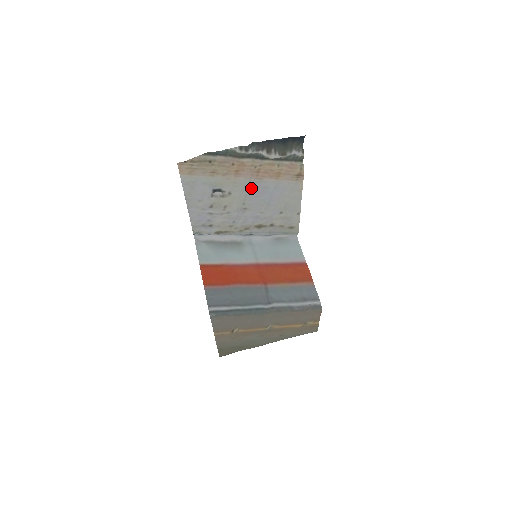
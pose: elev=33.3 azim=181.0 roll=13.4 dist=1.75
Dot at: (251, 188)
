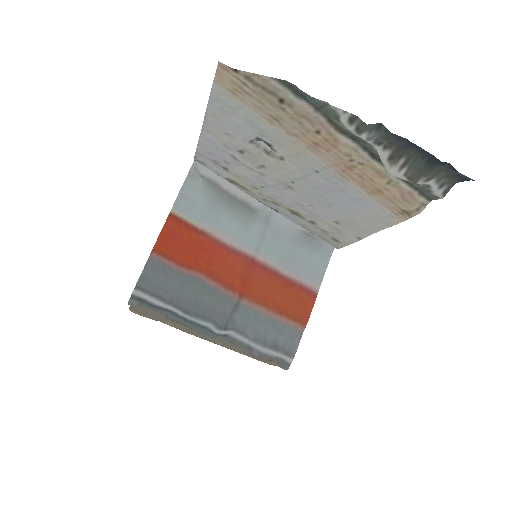
Dot at: (320, 175)
